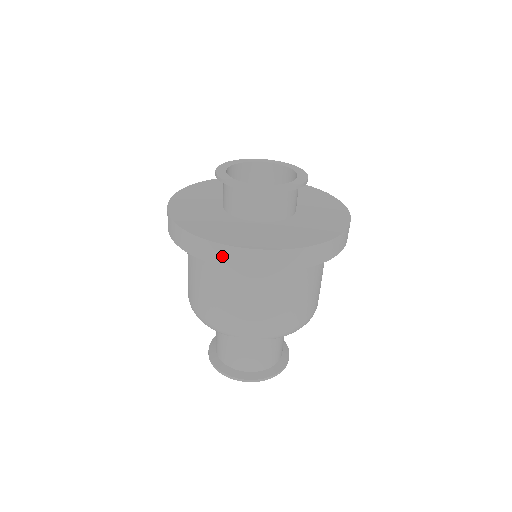
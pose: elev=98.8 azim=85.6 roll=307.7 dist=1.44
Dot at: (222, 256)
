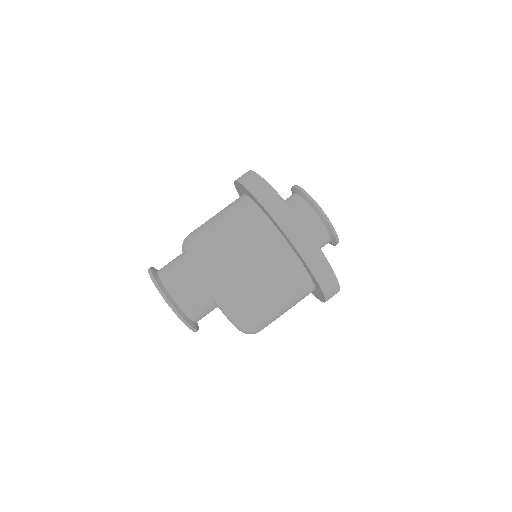
Dot at: (251, 181)
